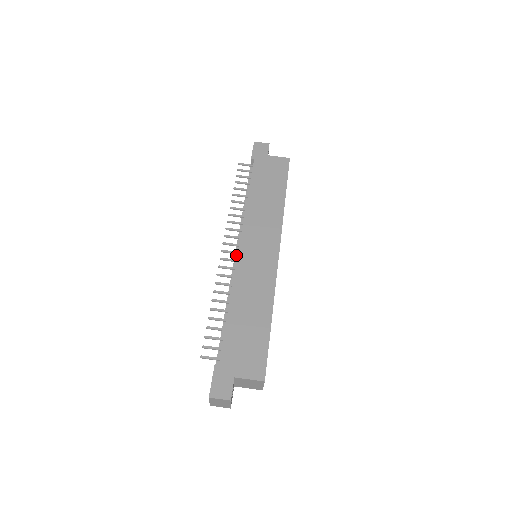
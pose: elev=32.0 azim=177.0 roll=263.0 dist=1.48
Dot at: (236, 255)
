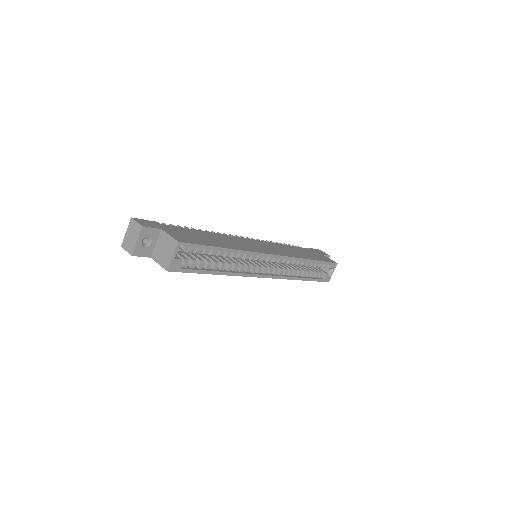
Dot at: occluded
